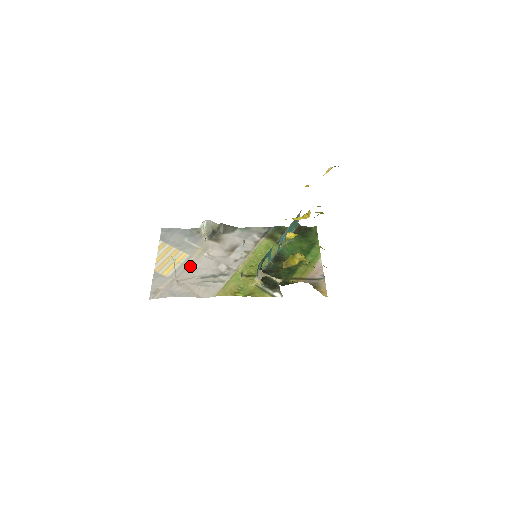
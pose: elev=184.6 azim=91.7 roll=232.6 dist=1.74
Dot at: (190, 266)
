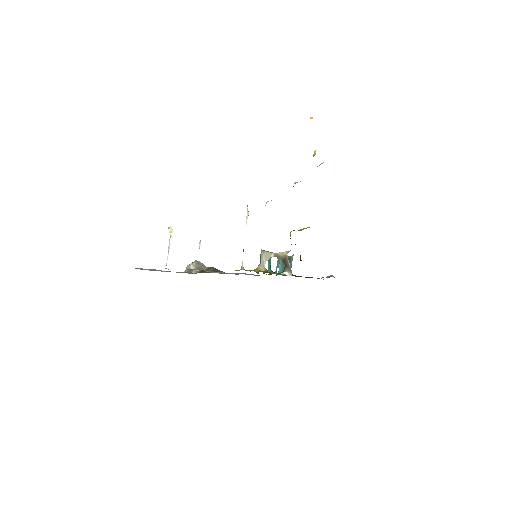
Dot at: occluded
